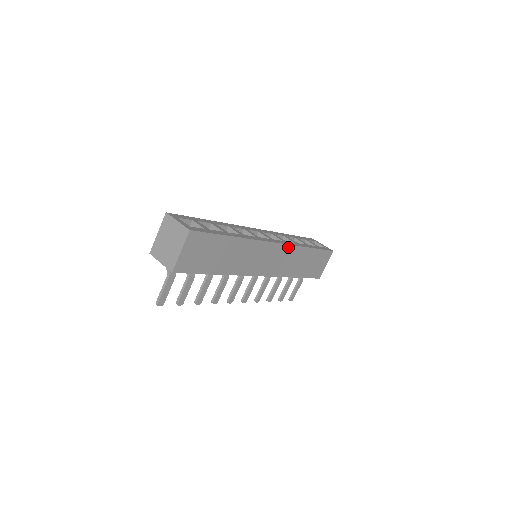
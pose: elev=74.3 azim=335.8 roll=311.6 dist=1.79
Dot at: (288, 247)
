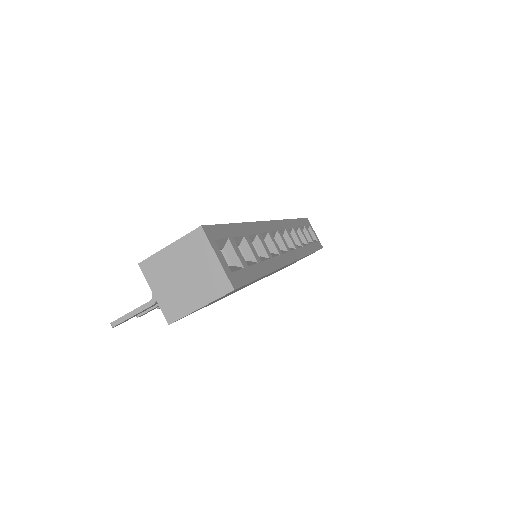
Dot at: occluded
